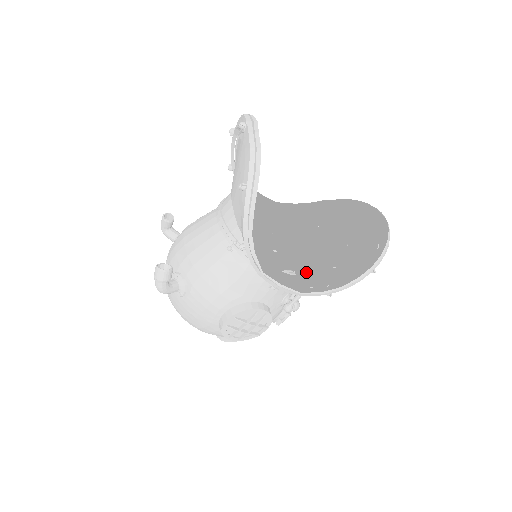
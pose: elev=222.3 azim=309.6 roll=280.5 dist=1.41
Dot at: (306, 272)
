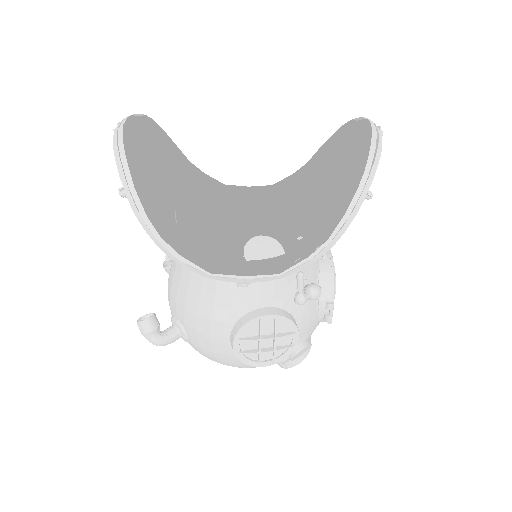
Dot at: occluded
